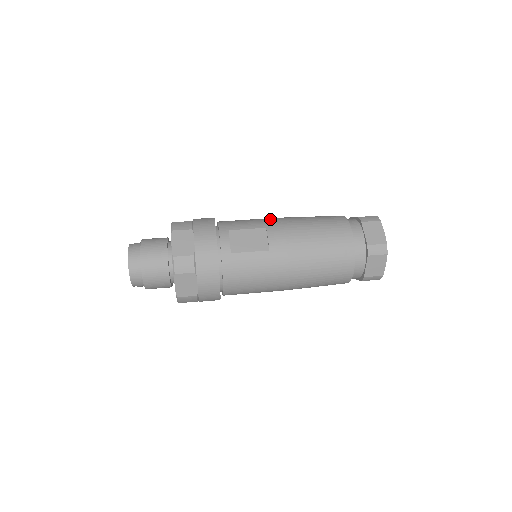
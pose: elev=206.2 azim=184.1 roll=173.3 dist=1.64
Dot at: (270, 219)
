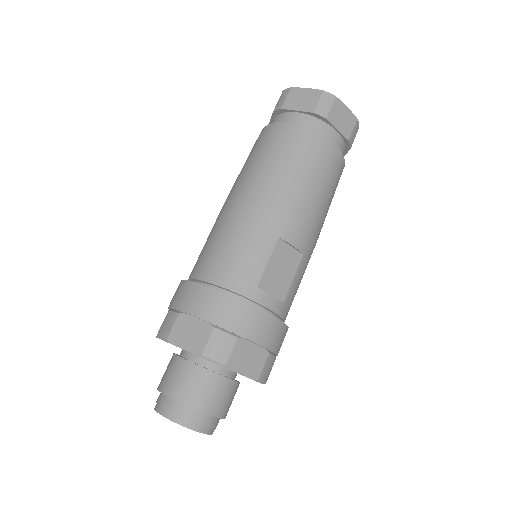
Dot at: (260, 218)
